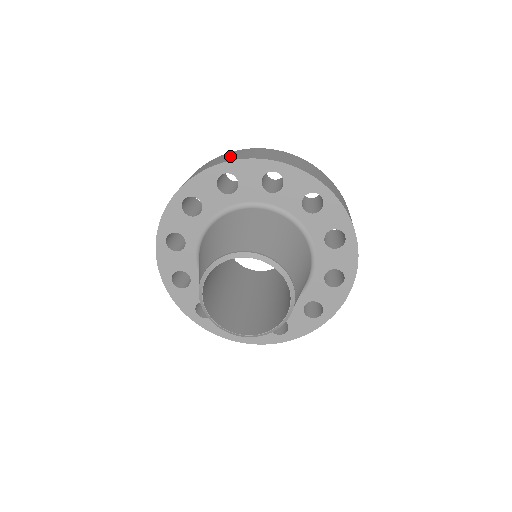
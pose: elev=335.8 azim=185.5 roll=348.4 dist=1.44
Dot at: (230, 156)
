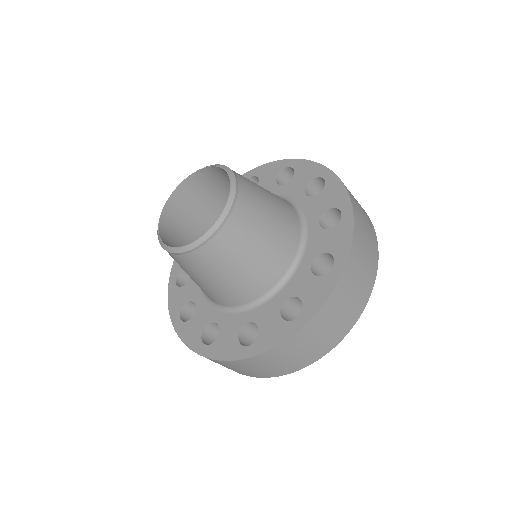
Dot at: occluded
